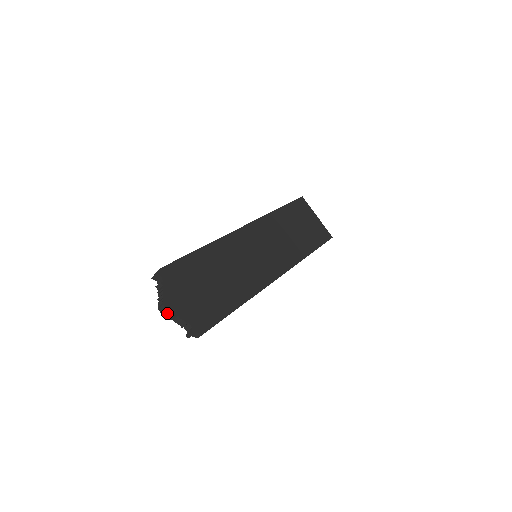
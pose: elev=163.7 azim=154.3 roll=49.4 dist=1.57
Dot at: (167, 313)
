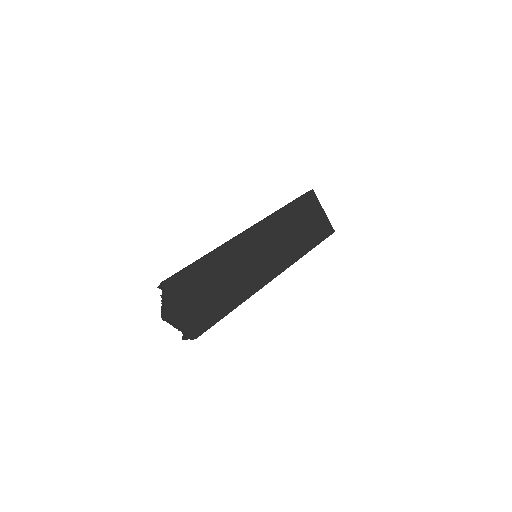
Dot at: (167, 321)
